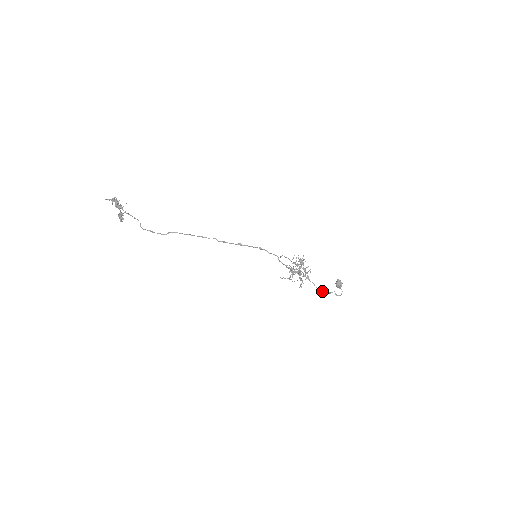
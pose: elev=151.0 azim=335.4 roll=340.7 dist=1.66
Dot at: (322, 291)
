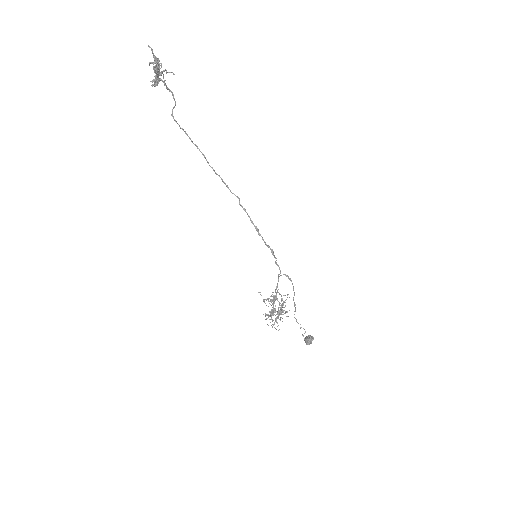
Dot at: occluded
